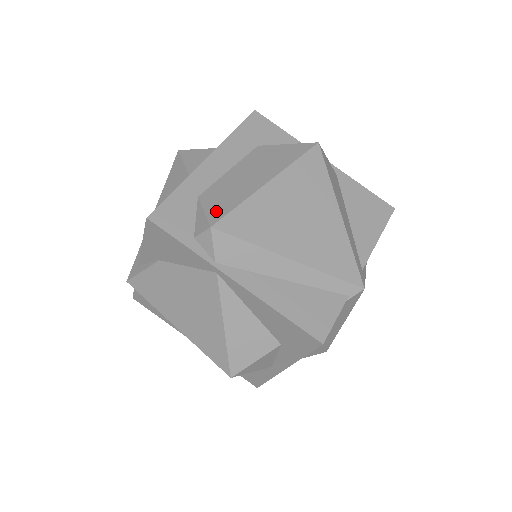
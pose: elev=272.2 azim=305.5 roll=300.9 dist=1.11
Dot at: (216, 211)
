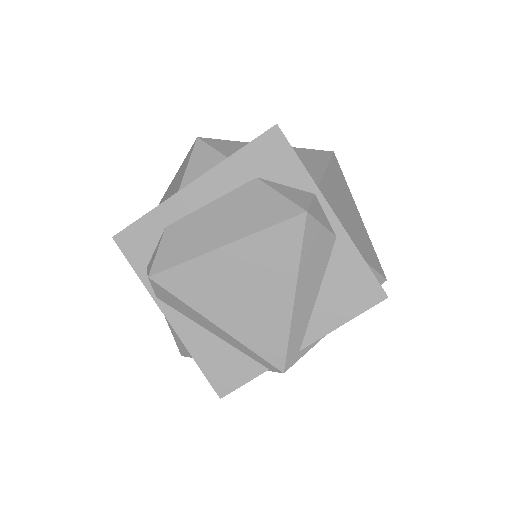
Dot at: (163, 259)
